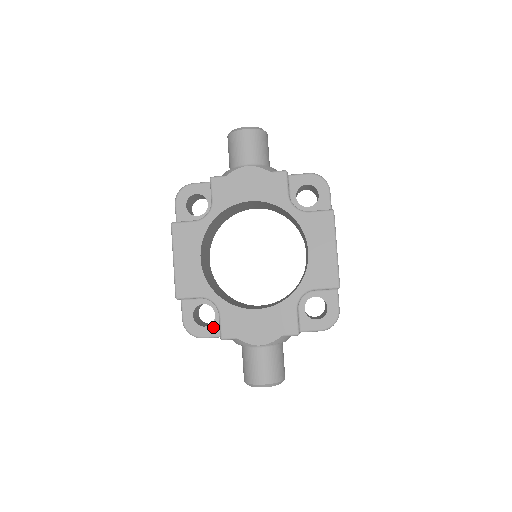
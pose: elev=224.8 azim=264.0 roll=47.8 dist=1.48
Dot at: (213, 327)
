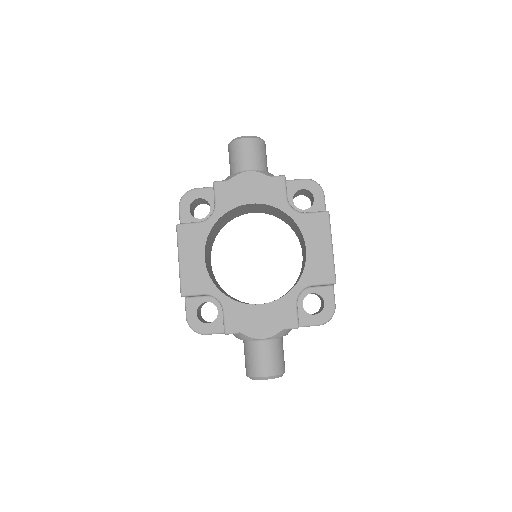
Dot at: (216, 324)
